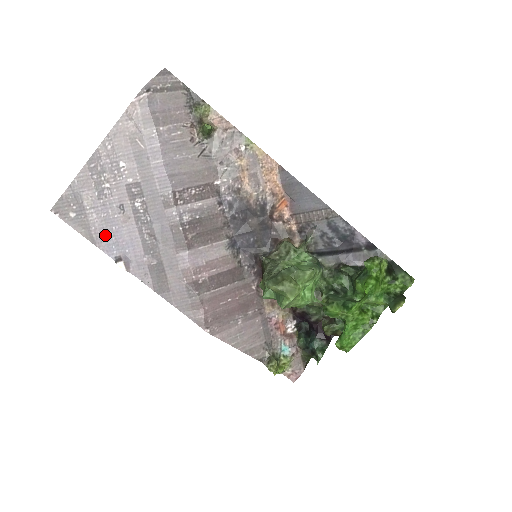
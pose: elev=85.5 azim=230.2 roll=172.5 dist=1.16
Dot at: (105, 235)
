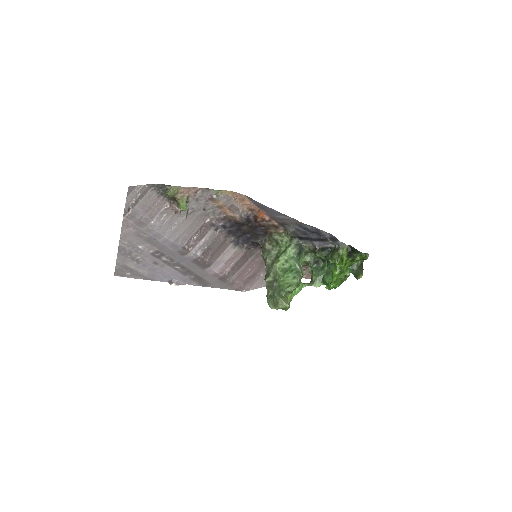
Dot at: (155, 275)
